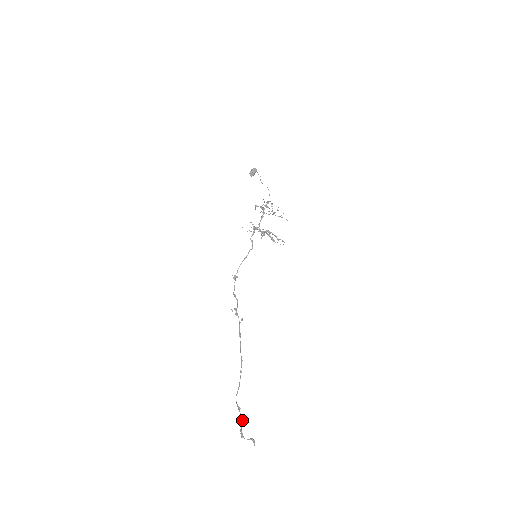
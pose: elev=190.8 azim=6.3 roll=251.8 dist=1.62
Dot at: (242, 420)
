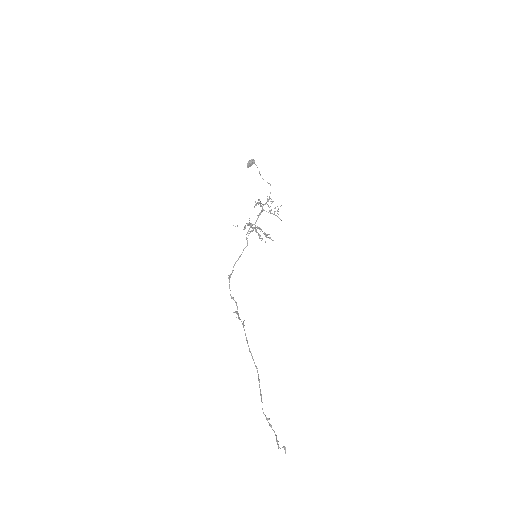
Dot at: (273, 430)
